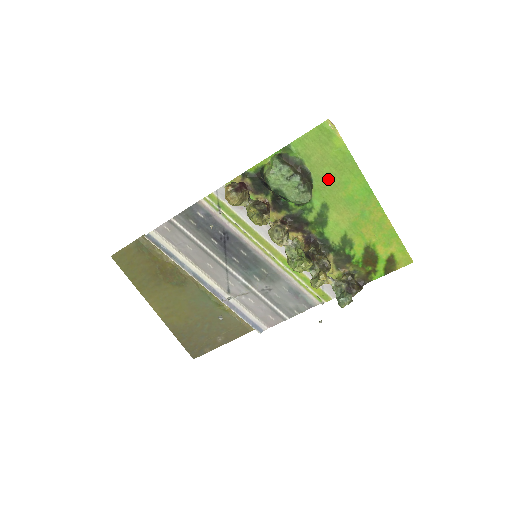
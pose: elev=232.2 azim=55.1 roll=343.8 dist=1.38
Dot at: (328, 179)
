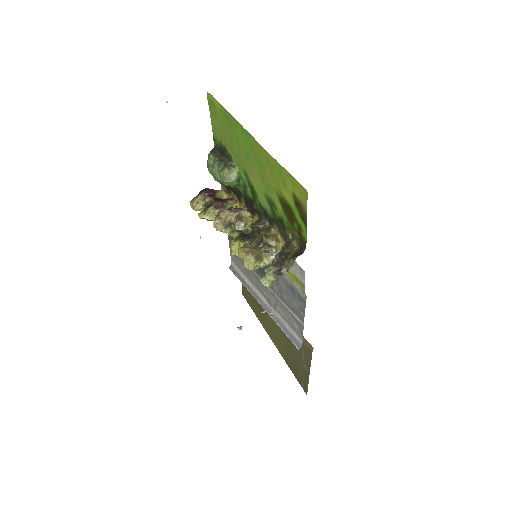
Dot at: (233, 145)
